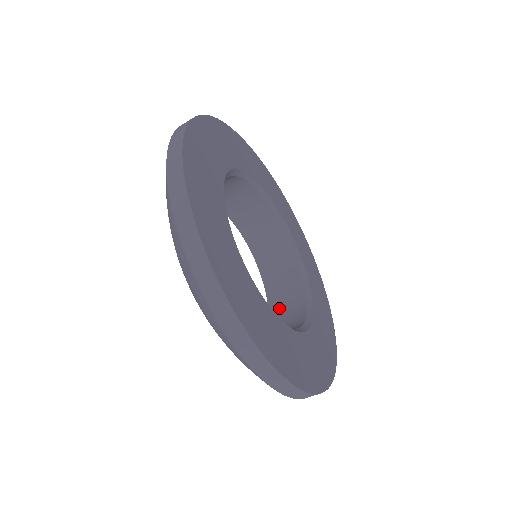
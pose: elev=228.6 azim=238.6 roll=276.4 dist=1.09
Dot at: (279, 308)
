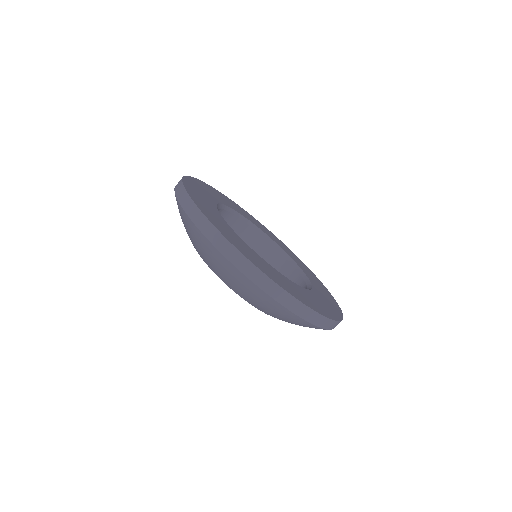
Dot at: occluded
